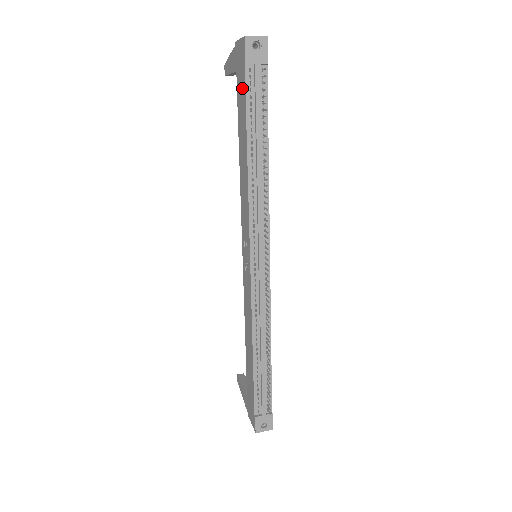
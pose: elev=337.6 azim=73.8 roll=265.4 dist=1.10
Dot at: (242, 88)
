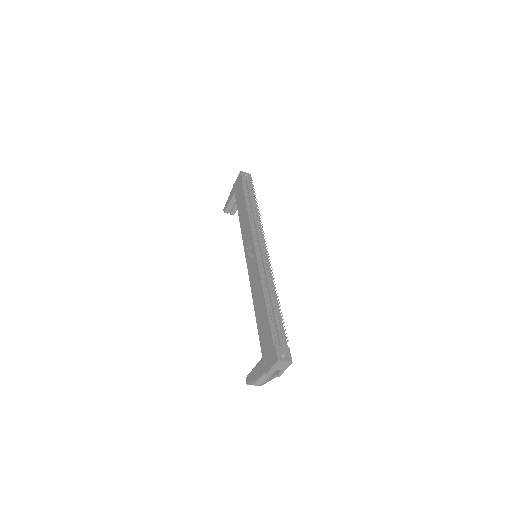
Dot at: (240, 189)
